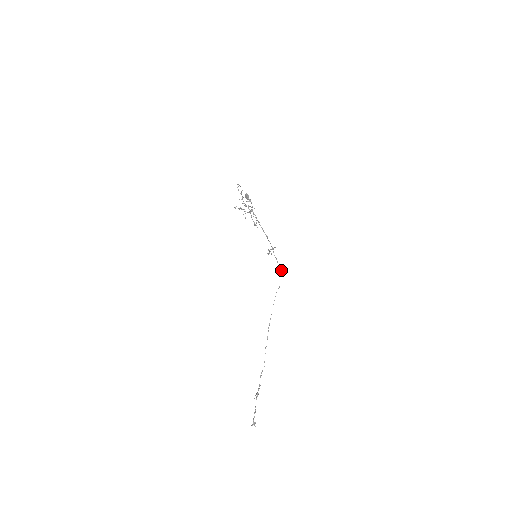
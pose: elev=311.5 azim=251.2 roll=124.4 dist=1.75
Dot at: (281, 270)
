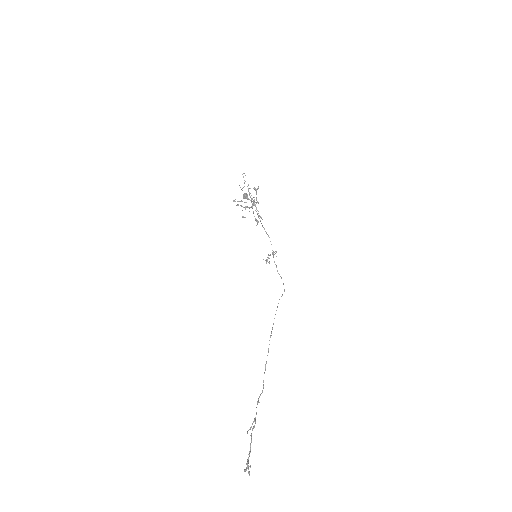
Dot at: occluded
